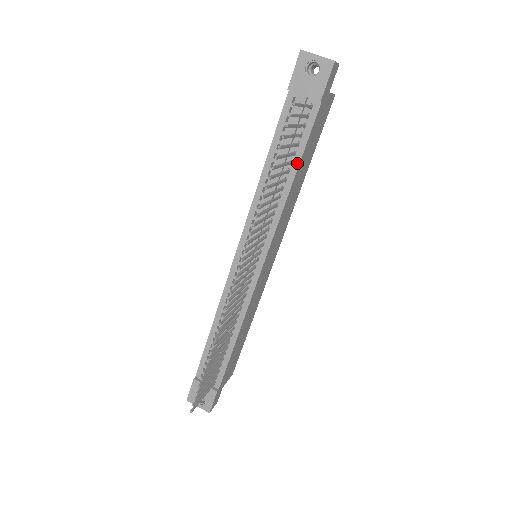
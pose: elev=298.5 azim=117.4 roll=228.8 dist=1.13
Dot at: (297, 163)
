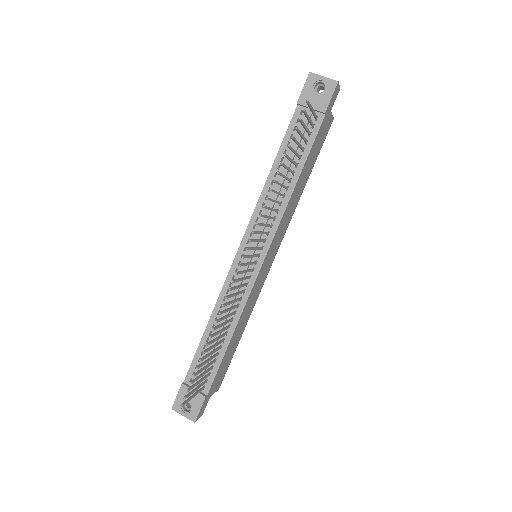
Dot at: (301, 166)
